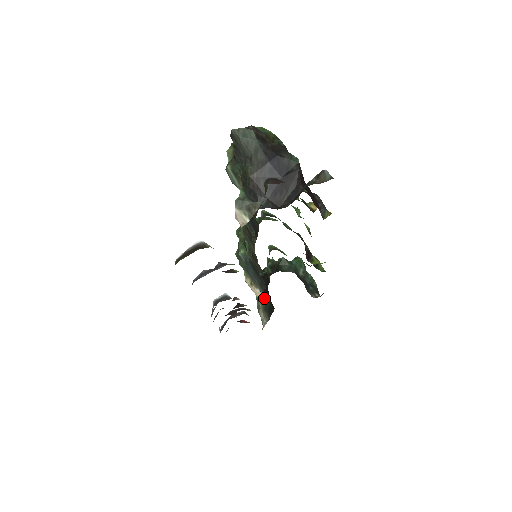
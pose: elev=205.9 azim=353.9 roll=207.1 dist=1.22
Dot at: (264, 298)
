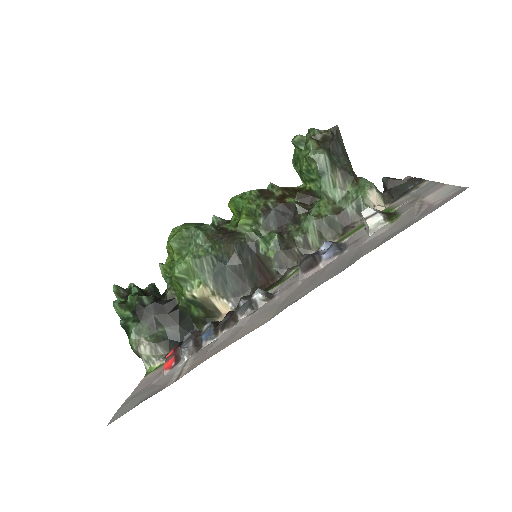
Dot at: (153, 328)
